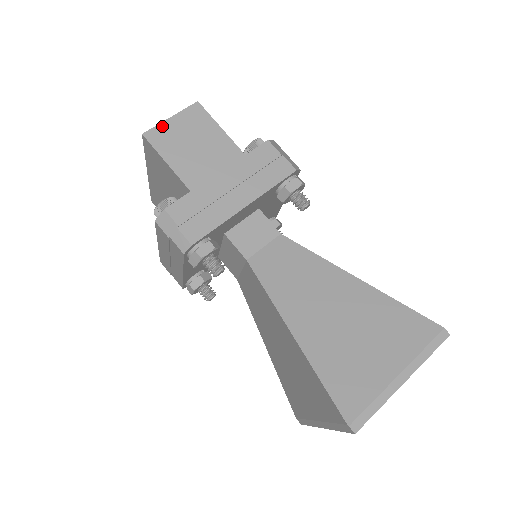
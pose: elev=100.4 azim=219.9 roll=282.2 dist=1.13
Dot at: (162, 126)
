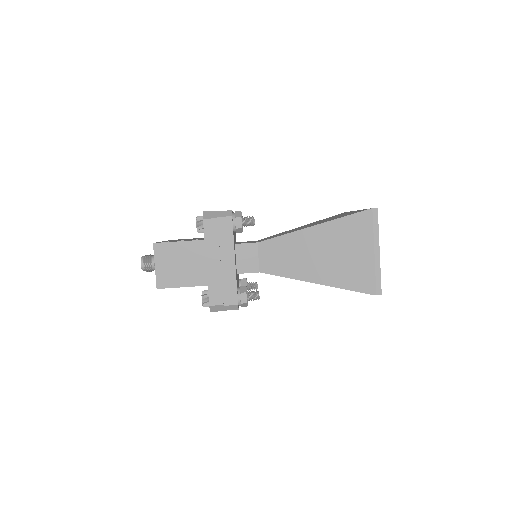
Dot at: (158, 275)
